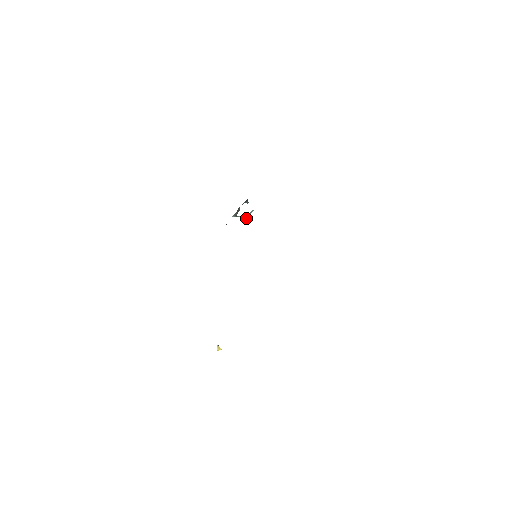
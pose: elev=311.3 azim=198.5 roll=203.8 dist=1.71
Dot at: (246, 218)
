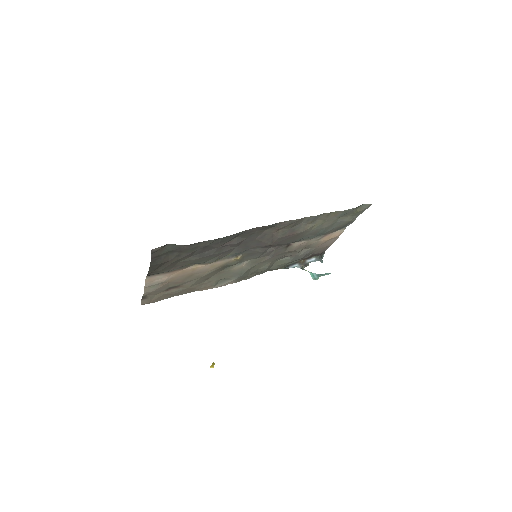
Dot at: (318, 277)
